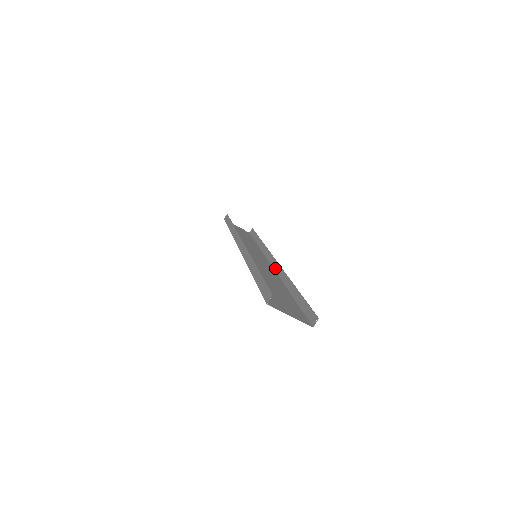
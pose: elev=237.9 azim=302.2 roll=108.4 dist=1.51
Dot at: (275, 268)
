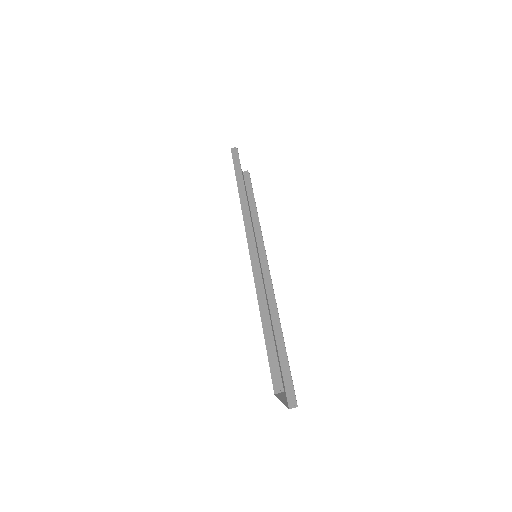
Dot at: (265, 277)
